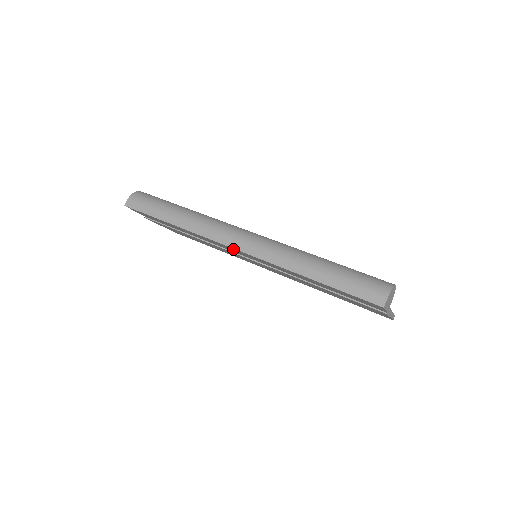
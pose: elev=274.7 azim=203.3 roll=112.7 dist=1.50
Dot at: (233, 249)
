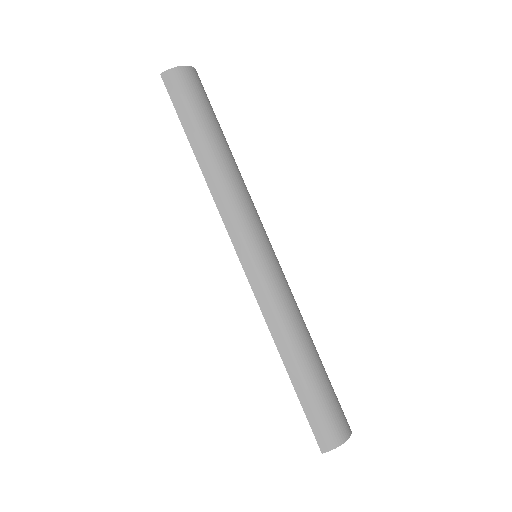
Dot at: occluded
